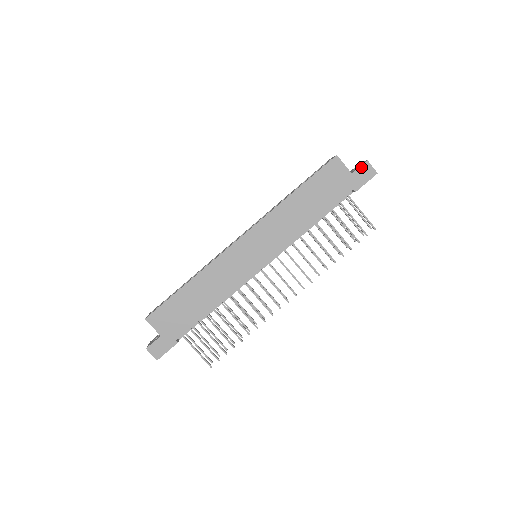
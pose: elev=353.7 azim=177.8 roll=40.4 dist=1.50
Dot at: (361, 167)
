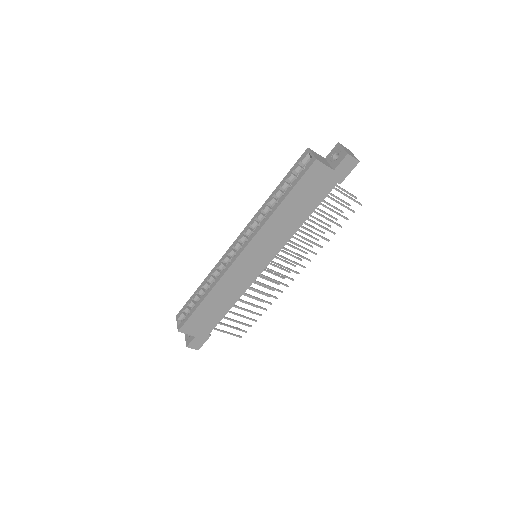
Dot at: (342, 162)
